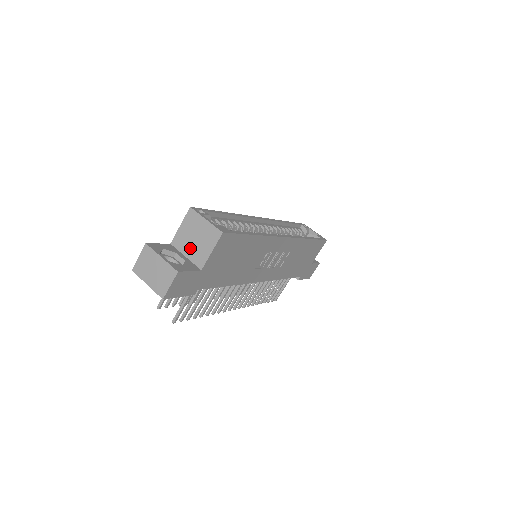
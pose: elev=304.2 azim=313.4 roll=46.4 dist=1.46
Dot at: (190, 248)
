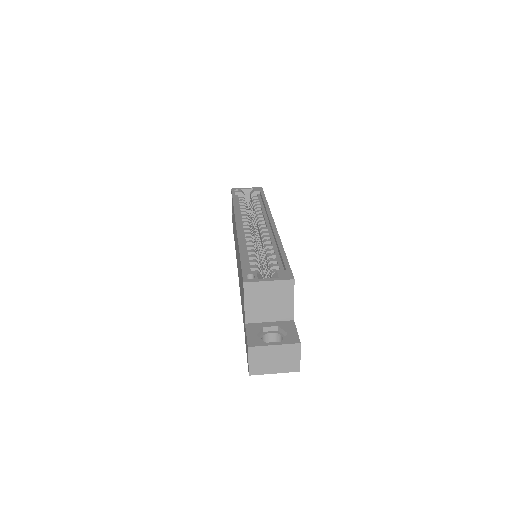
Dot at: (269, 313)
